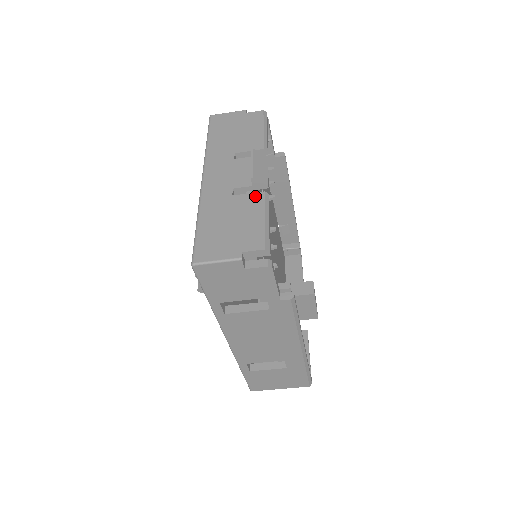
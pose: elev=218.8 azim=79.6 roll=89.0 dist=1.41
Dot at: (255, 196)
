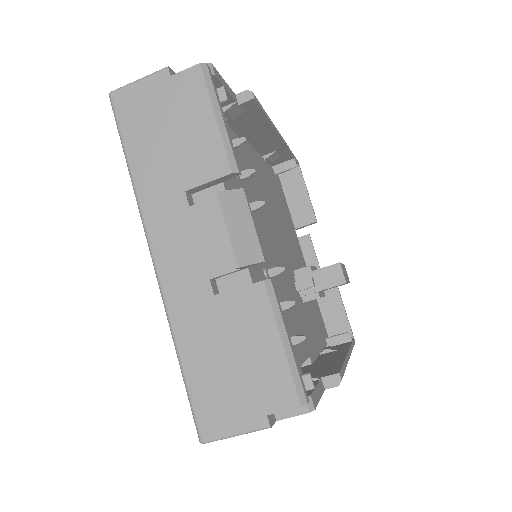
Dot at: (251, 293)
